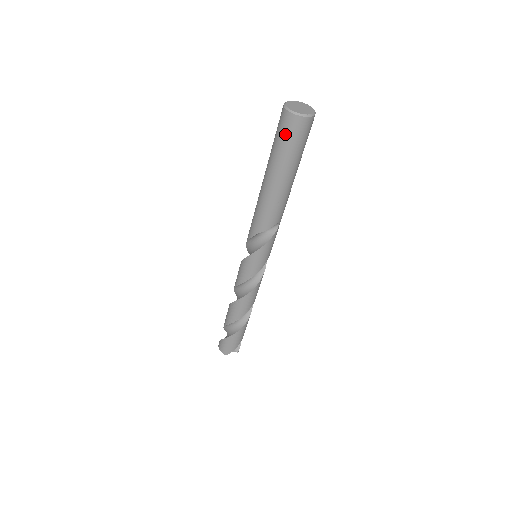
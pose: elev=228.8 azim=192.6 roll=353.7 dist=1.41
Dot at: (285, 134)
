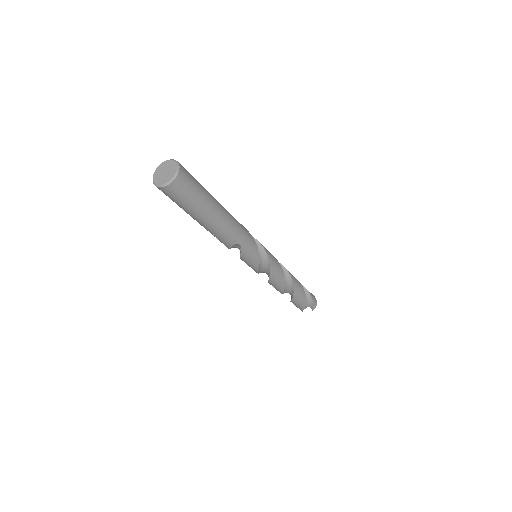
Dot at: occluded
